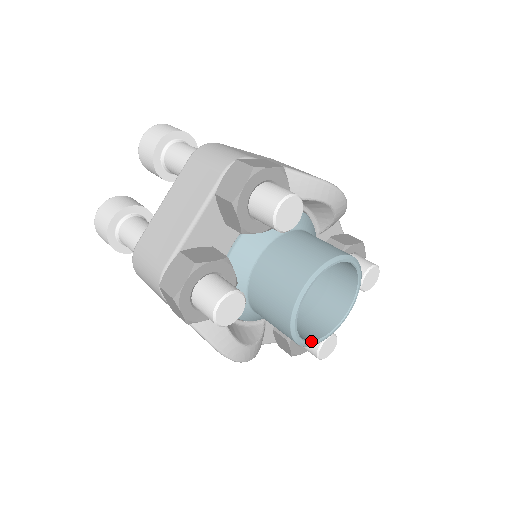
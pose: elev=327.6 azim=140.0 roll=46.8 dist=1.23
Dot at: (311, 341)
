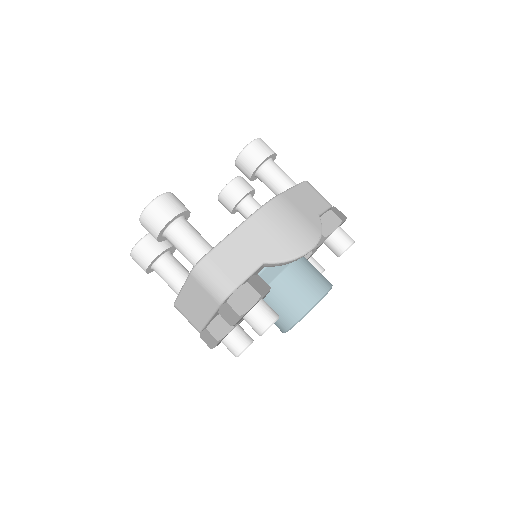
Dot at: occluded
